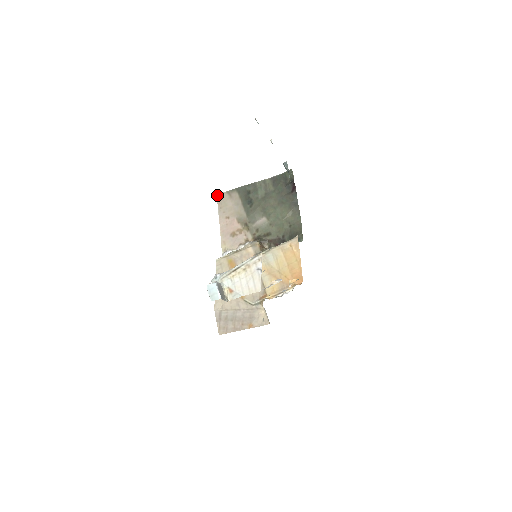
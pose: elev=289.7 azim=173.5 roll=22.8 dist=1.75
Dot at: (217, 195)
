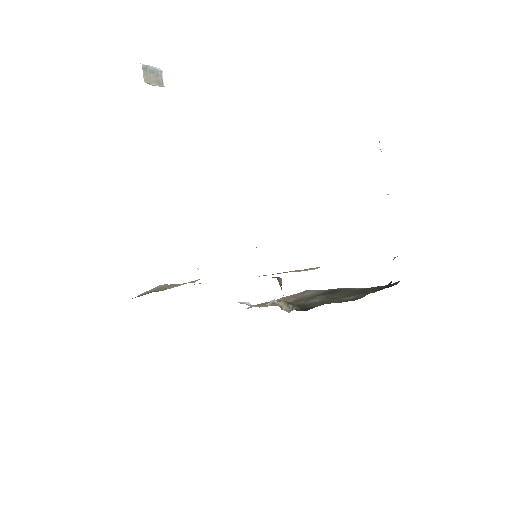
Dot at: occluded
